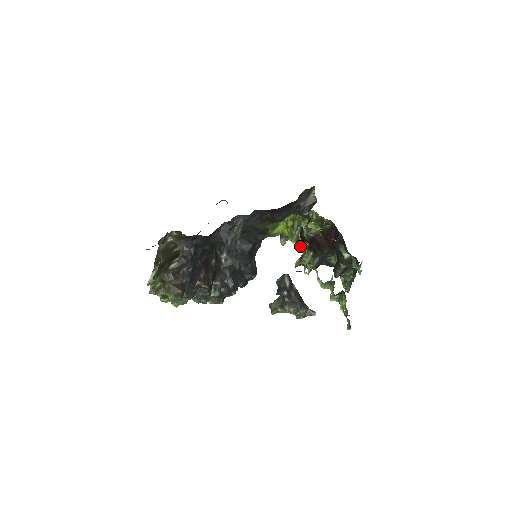
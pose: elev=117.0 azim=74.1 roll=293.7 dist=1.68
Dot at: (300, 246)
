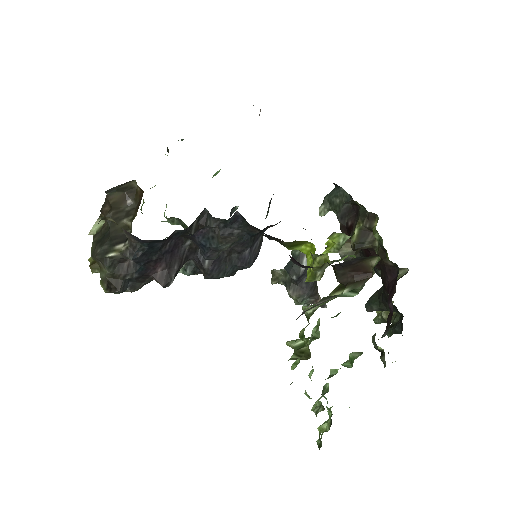
Dot at: (301, 339)
